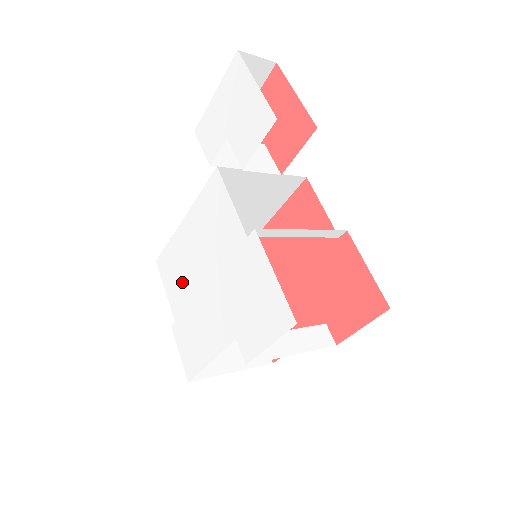
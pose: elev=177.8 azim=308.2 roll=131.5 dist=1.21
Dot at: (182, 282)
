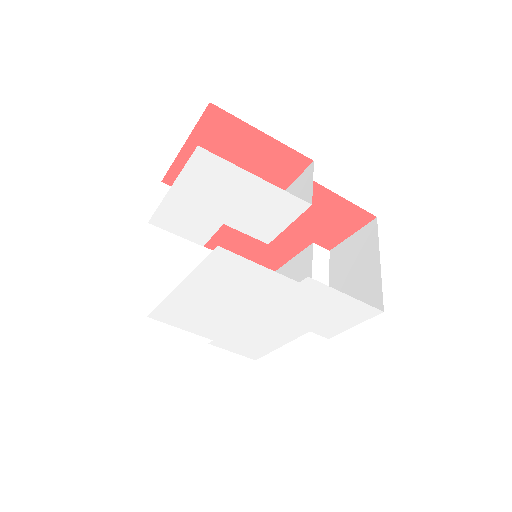
Dot at: (208, 320)
